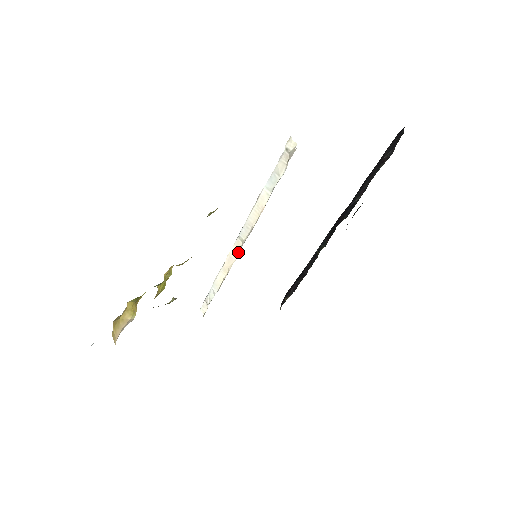
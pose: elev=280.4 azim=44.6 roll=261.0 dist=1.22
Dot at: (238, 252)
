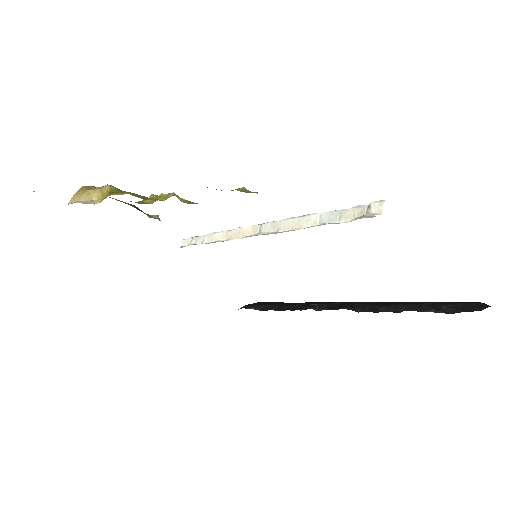
Dot at: (248, 235)
